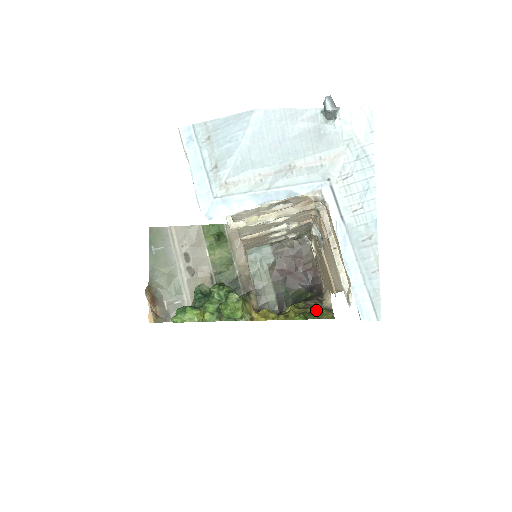
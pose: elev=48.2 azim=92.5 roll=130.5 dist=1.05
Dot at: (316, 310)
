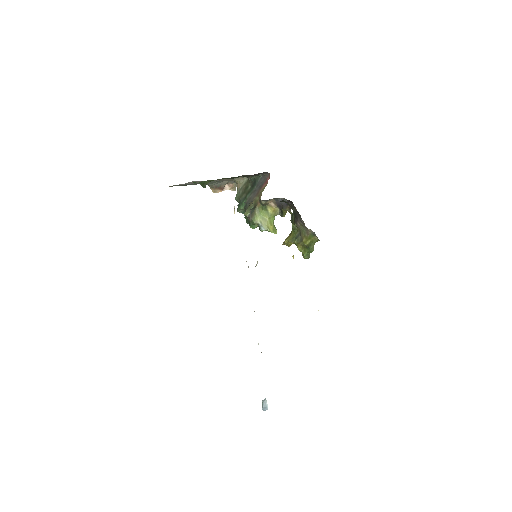
Dot at: (308, 243)
